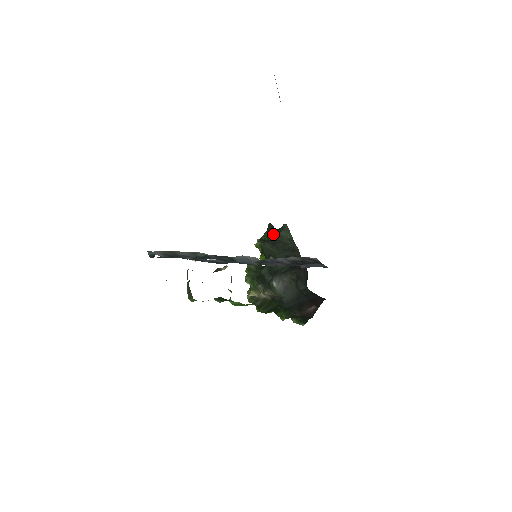
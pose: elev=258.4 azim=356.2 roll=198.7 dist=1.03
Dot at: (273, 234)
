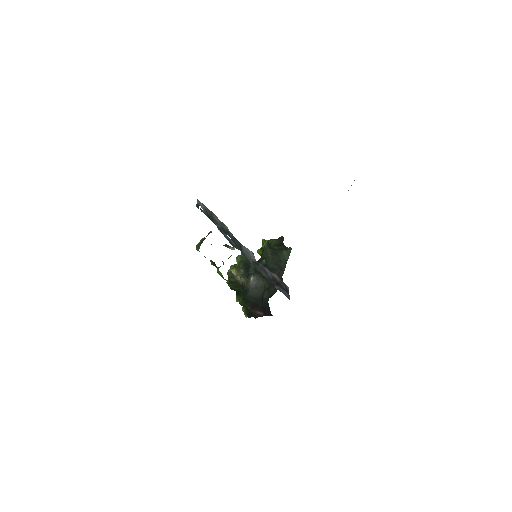
Dot at: (279, 246)
